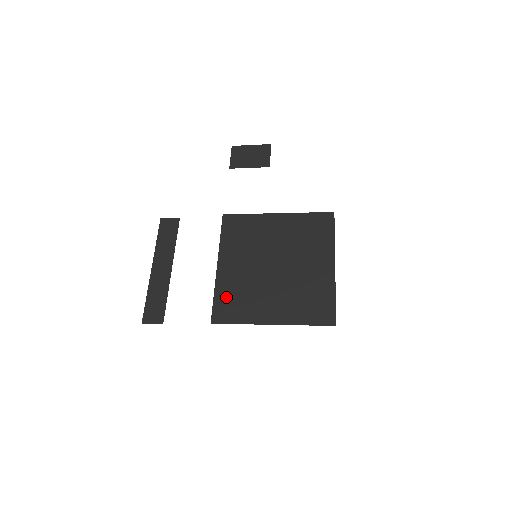
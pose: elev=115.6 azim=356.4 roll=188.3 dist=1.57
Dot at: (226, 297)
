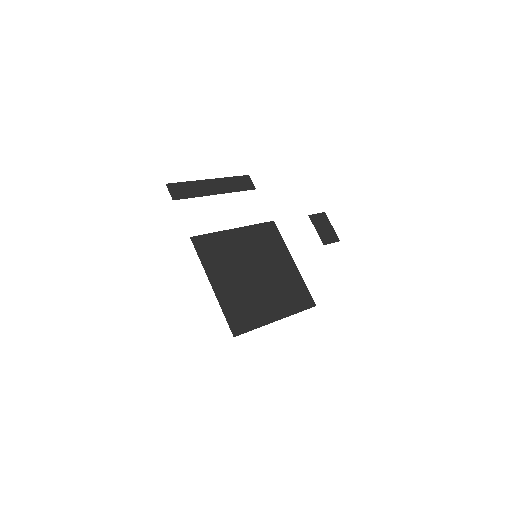
Dot at: (215, 243)
